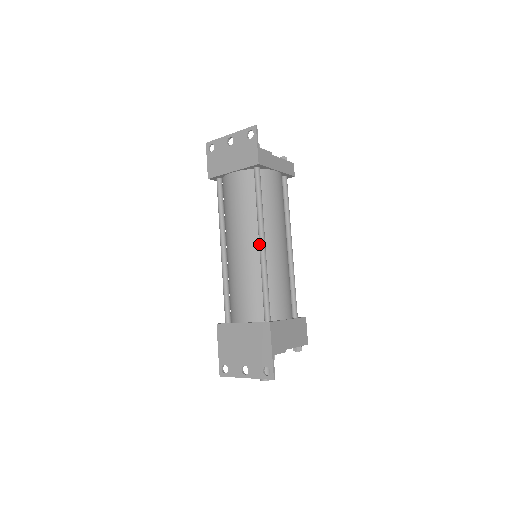
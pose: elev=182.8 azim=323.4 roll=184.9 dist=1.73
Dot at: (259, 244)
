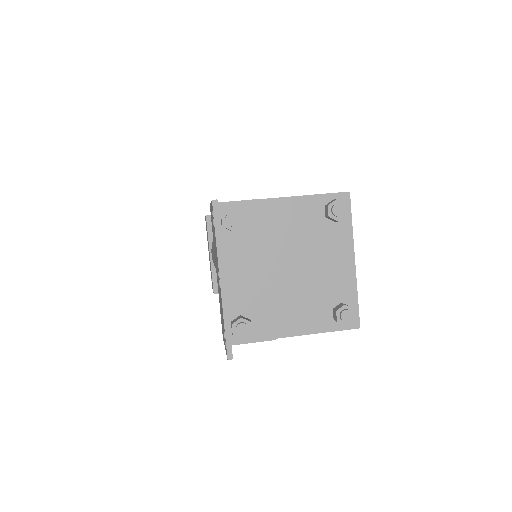
Dot at: occluded
